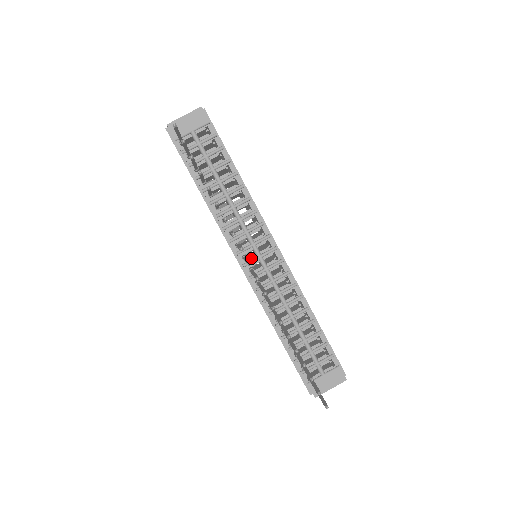
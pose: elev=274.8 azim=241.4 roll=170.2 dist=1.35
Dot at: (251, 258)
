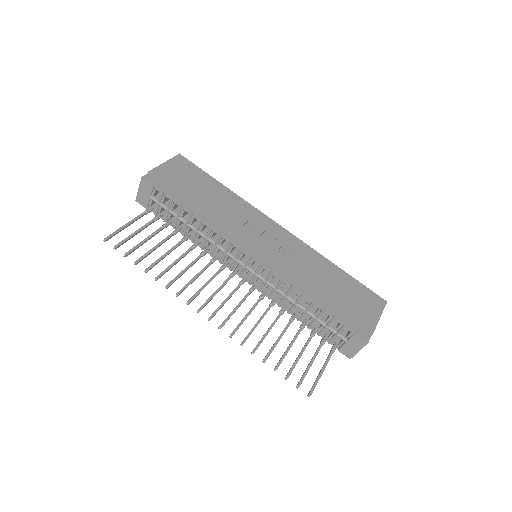
Dot at: (241, 270)
